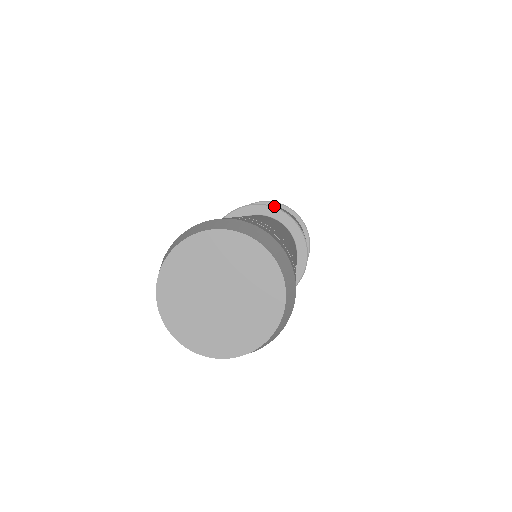
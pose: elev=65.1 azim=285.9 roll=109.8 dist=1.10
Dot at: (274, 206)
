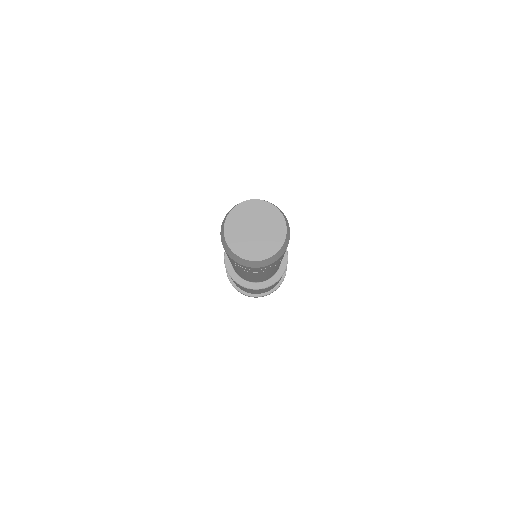
Dot at: occluded
